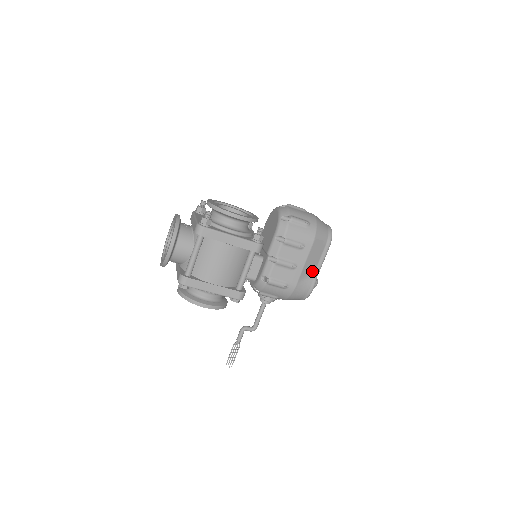
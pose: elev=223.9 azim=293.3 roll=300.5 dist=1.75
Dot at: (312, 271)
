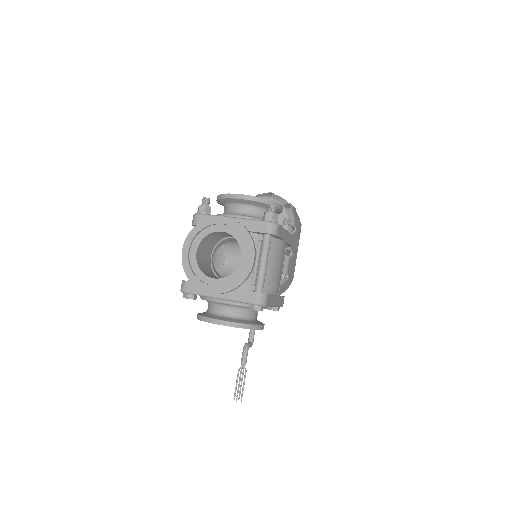
Dot at: occluded
